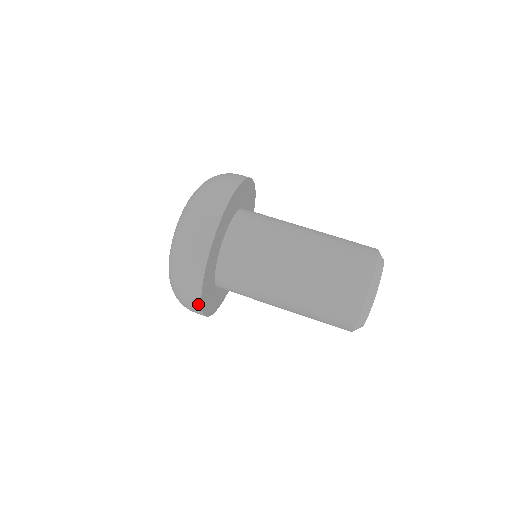
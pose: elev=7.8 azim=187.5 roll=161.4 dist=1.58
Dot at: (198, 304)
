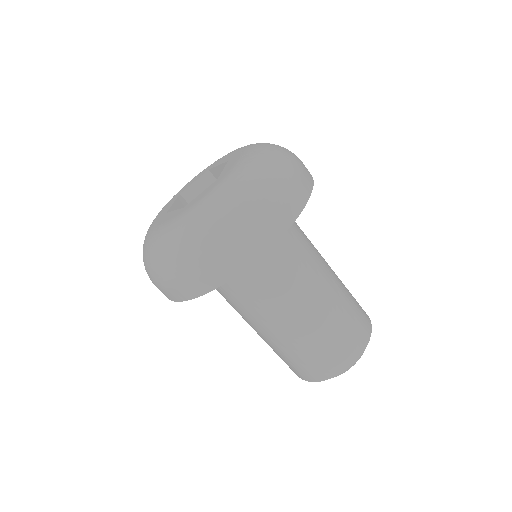
Dot at: (208, 287)
